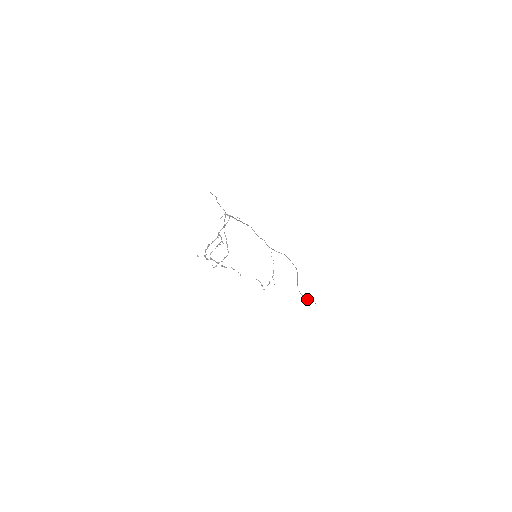
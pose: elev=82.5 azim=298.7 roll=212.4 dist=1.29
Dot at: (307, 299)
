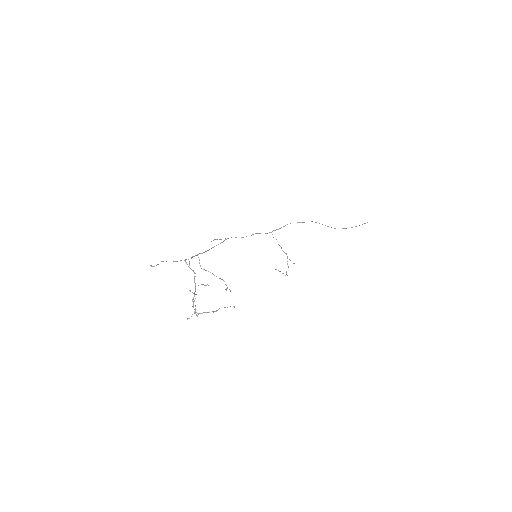
Dot at: (355, 226)
